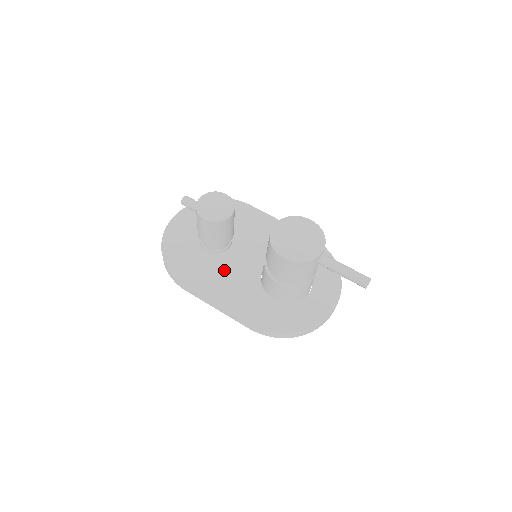
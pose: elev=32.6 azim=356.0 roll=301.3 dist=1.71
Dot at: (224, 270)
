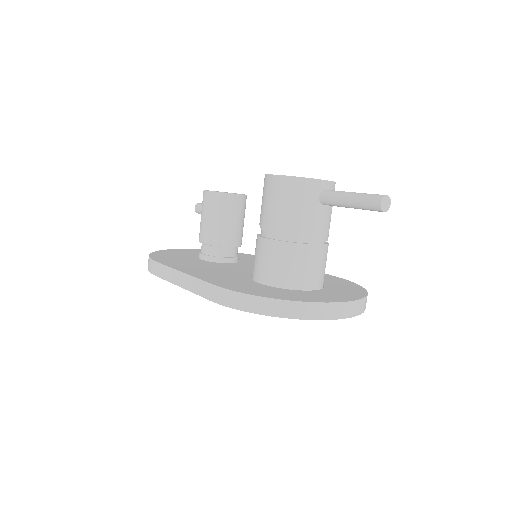
Dot at: (212, 266)
